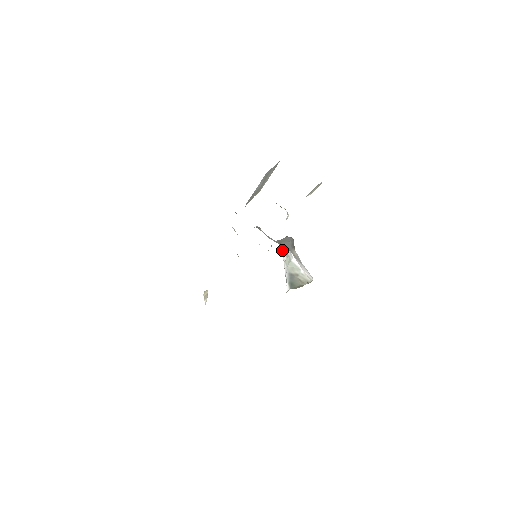
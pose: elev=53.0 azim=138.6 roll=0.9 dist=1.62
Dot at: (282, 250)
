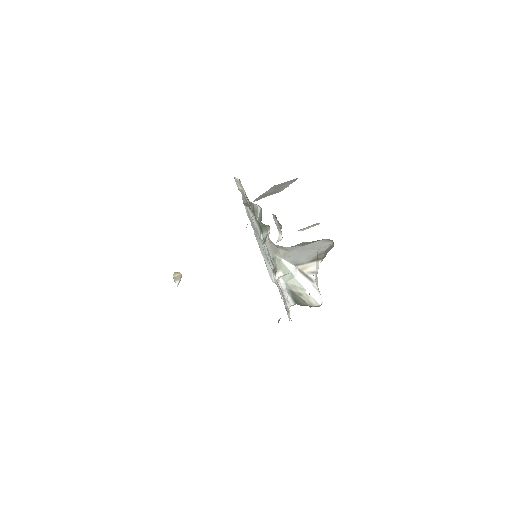
Dot at: (277, 266)
